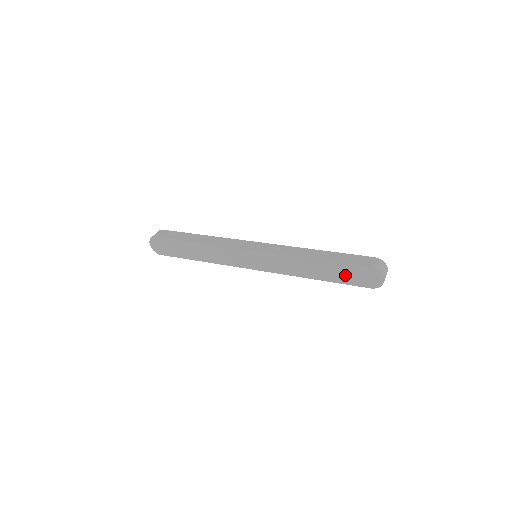
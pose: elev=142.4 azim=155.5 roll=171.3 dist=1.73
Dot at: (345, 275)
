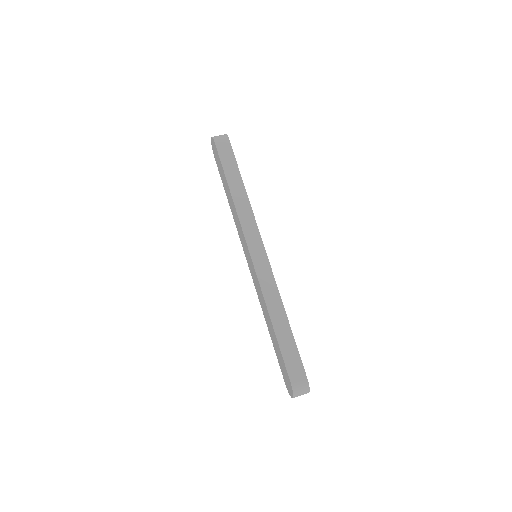
Dot at: (279, 358)
